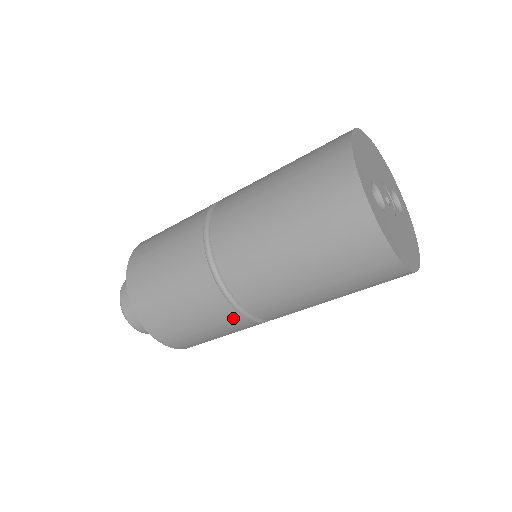
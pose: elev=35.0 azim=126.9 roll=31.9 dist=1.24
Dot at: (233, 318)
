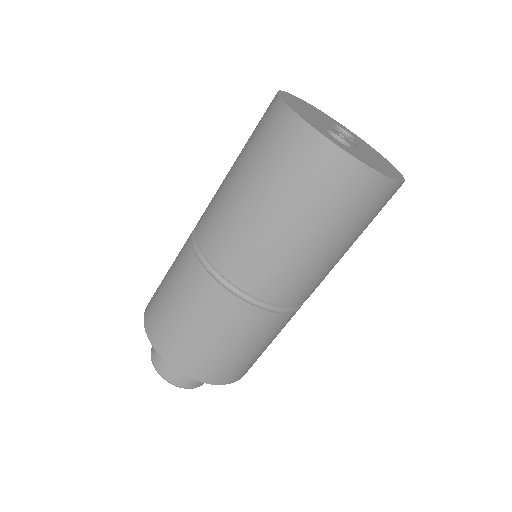
Dot at: (278, 321)
